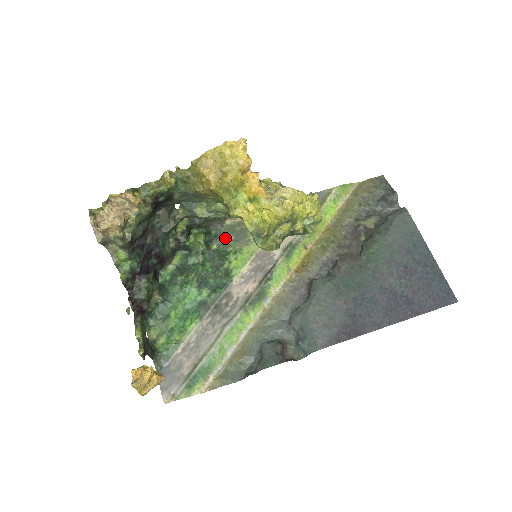
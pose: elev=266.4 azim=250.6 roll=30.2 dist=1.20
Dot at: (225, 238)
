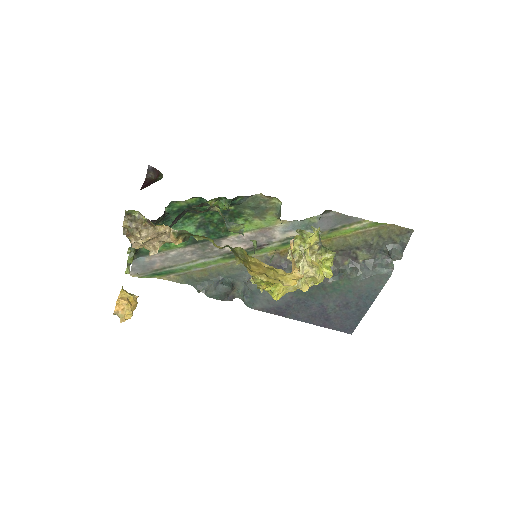
Dot at: (246, 206)
